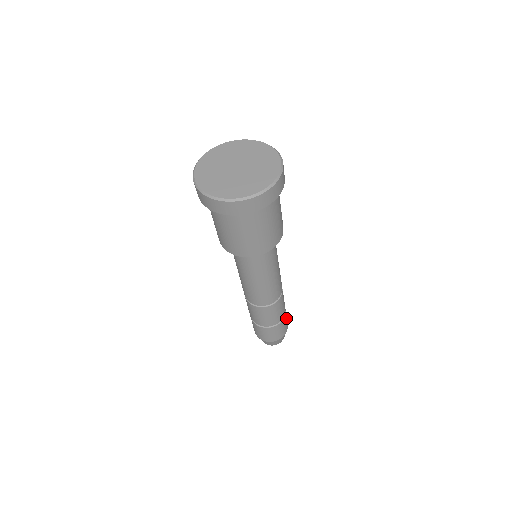
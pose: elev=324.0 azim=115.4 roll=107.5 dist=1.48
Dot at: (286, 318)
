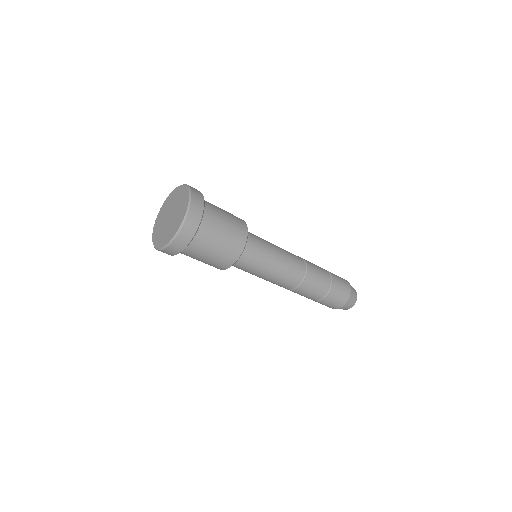
Dot at: (338, 290)
